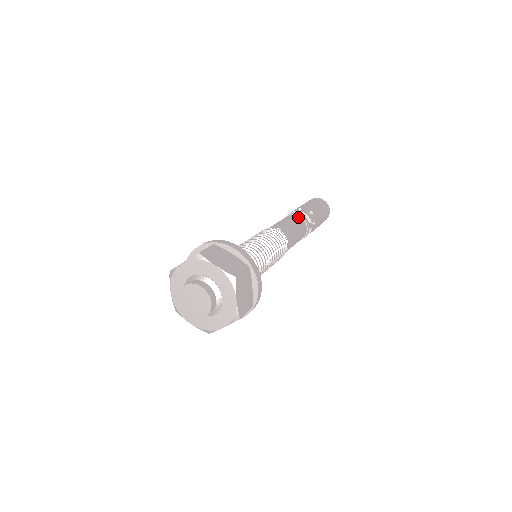
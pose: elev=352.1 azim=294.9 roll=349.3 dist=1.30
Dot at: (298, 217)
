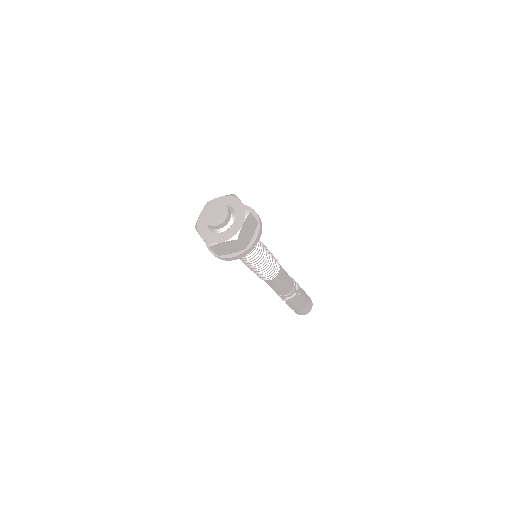
Dot at: (291, 277)
